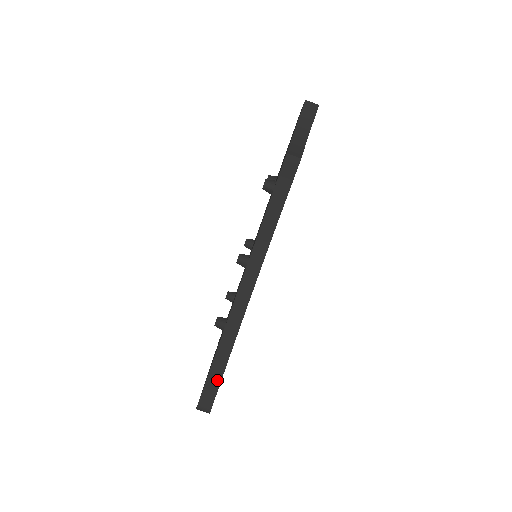
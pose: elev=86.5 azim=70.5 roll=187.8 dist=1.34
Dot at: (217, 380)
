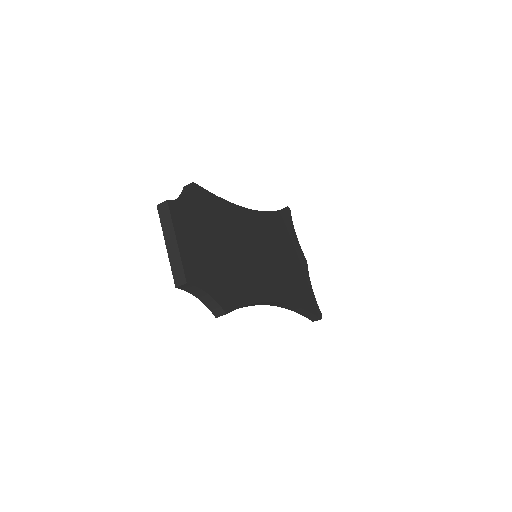
Dot at: (311, 315)
